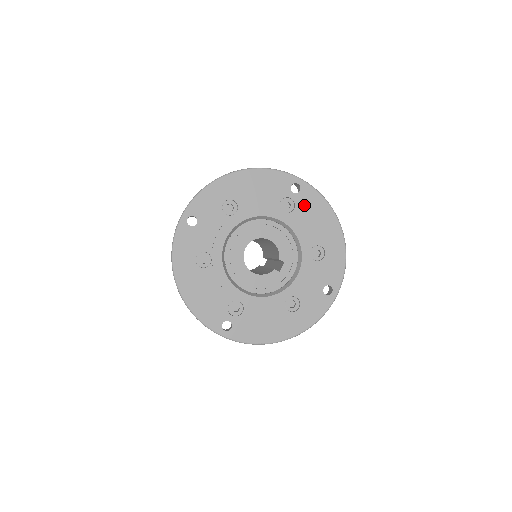
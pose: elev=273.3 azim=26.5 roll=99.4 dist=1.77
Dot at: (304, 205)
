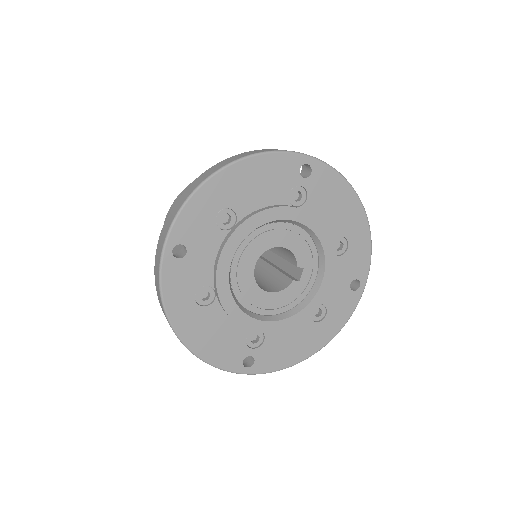
Dot at: (318, 191)
